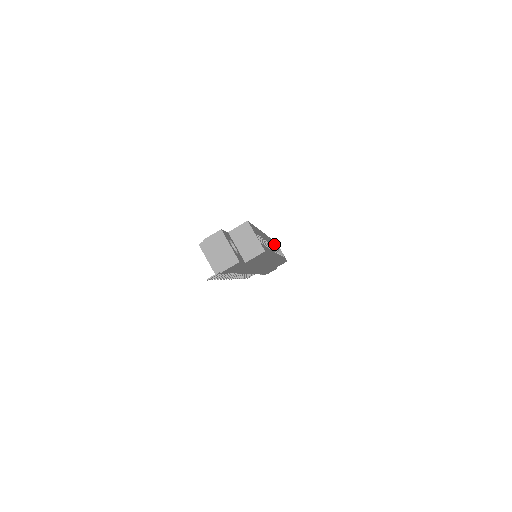
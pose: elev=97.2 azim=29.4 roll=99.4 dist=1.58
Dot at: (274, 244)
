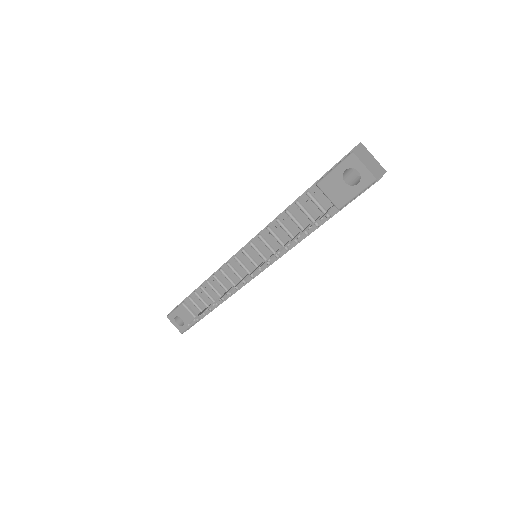
Dot at: occluded
